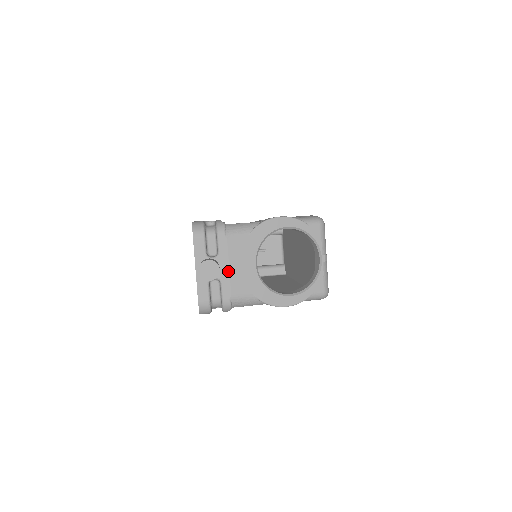
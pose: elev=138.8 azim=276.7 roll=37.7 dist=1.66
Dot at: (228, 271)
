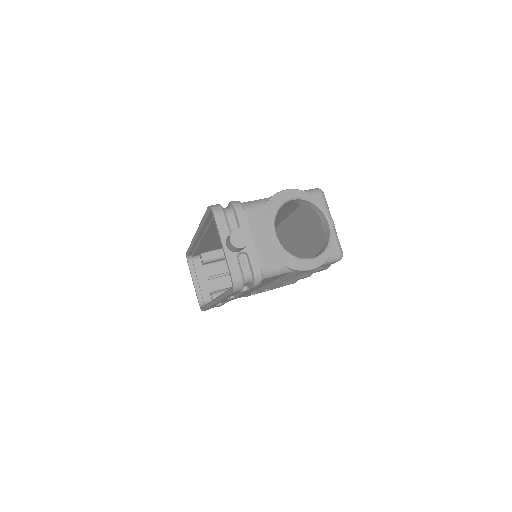
Dot at: (253, 243)
